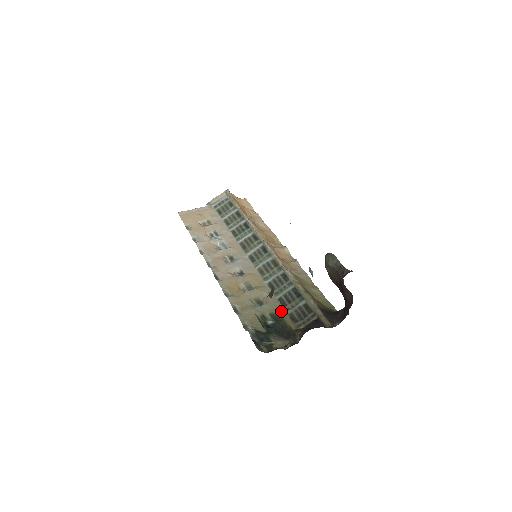
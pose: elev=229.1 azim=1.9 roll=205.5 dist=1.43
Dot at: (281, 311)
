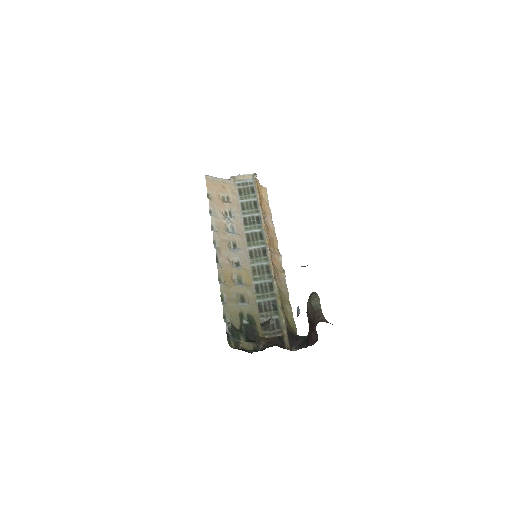
Dot at: (256, 315)
